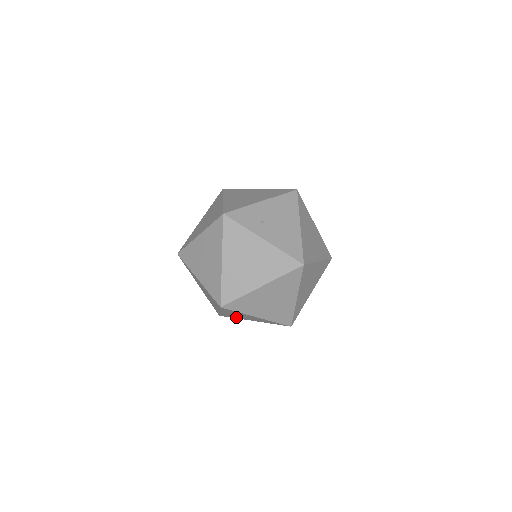
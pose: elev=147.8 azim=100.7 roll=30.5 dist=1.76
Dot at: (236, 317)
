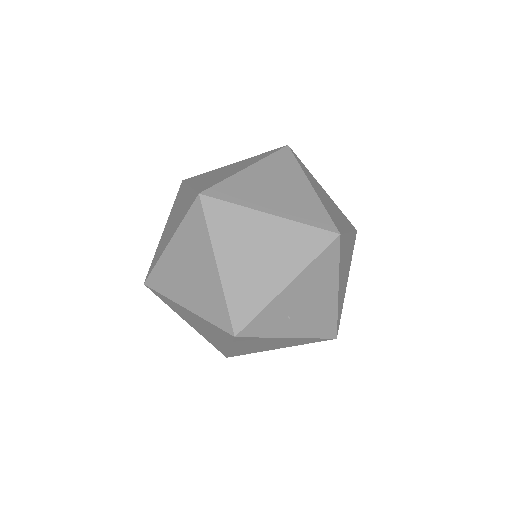
Dot at: occluded
